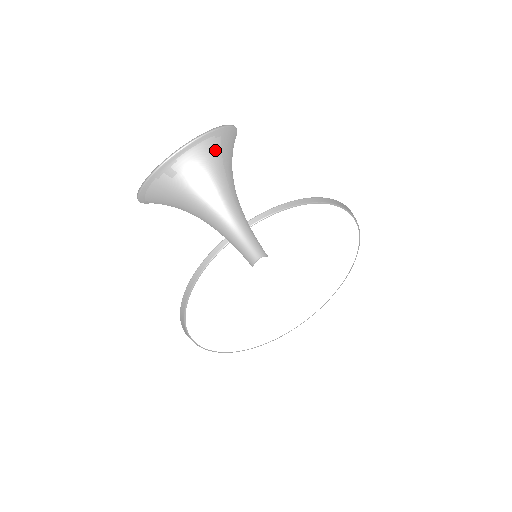
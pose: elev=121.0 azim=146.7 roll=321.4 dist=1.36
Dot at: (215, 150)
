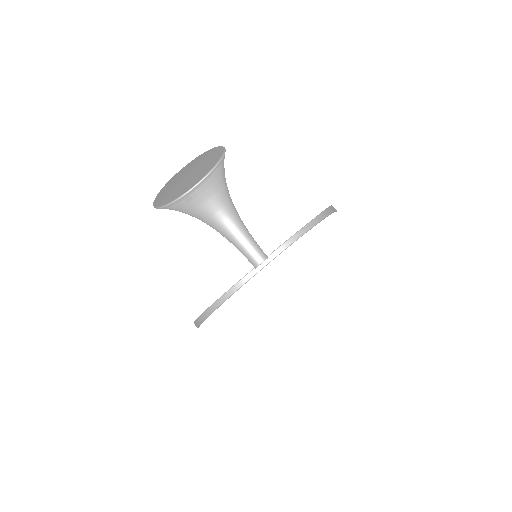
Dot at: (219, 176)
